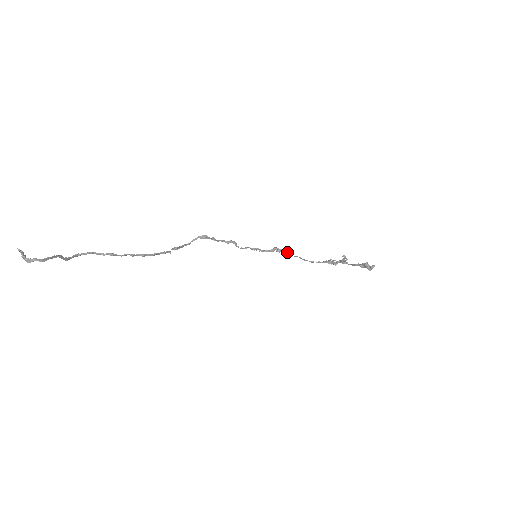
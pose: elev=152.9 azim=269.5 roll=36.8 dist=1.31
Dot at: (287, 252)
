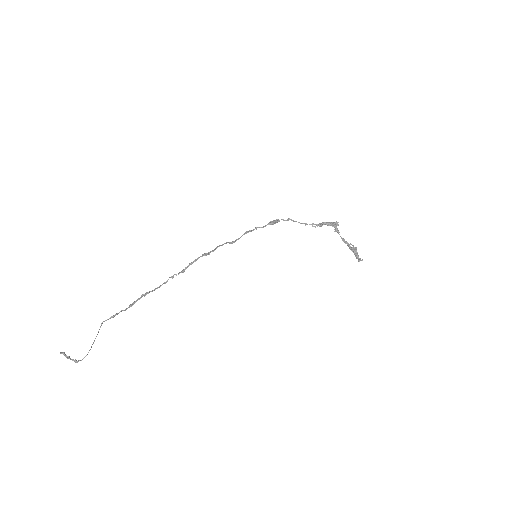
Dot at: (282, 219)
